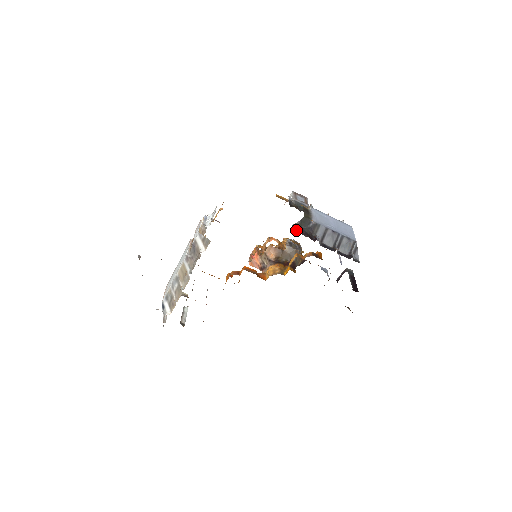
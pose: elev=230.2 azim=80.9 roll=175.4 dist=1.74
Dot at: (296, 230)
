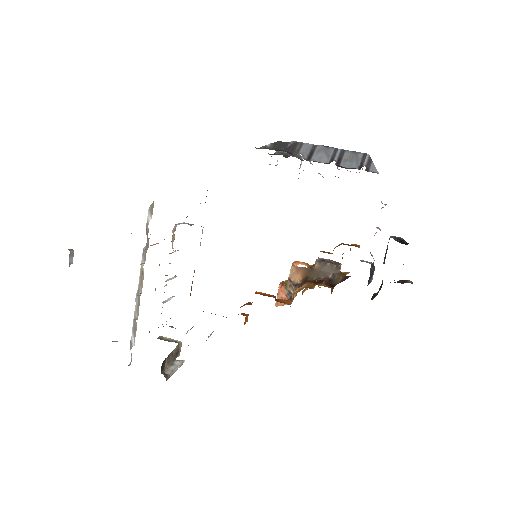
Dot at: occluded
